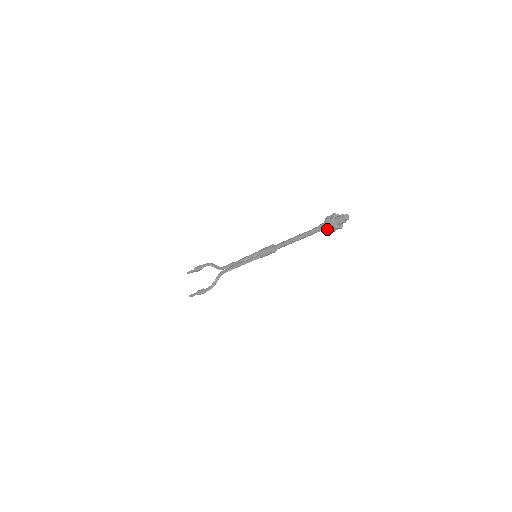
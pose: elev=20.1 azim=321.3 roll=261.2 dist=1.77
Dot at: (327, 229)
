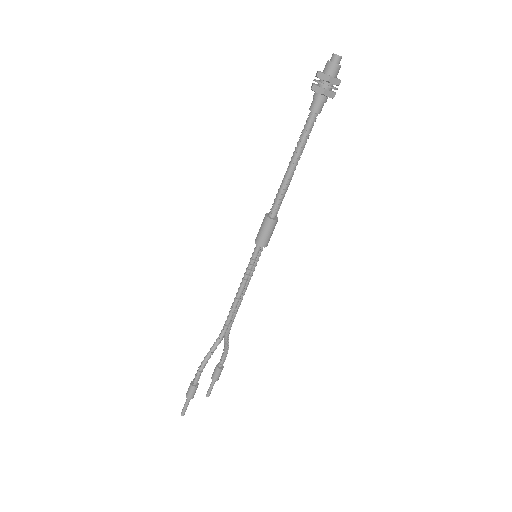
Dot at: (311, 89)
